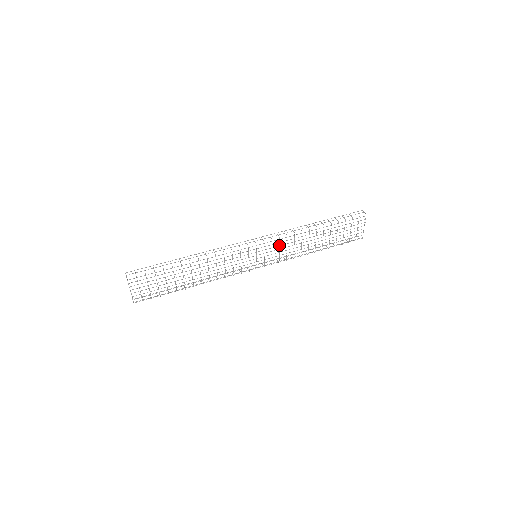
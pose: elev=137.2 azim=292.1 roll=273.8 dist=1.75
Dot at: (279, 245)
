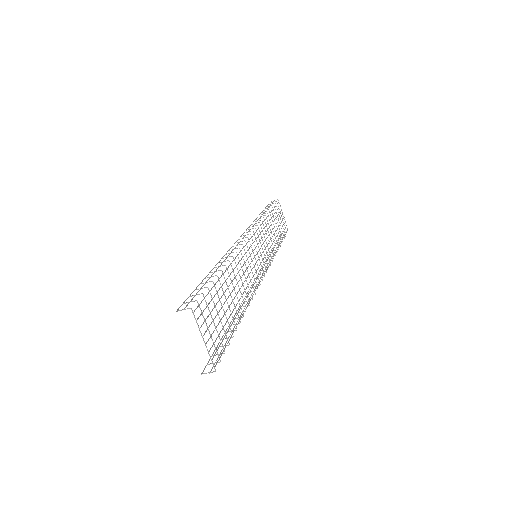
Dot at: (261, 237)
